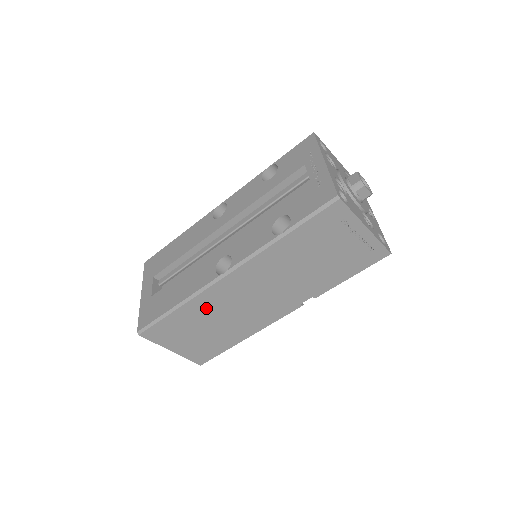
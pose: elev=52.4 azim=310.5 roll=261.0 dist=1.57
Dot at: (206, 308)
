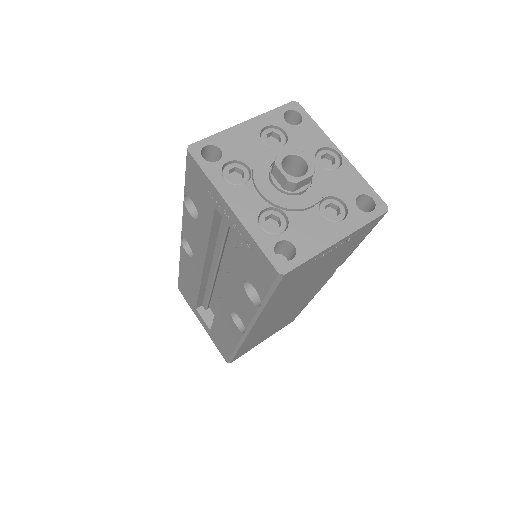
Dot at: (258, 334)
